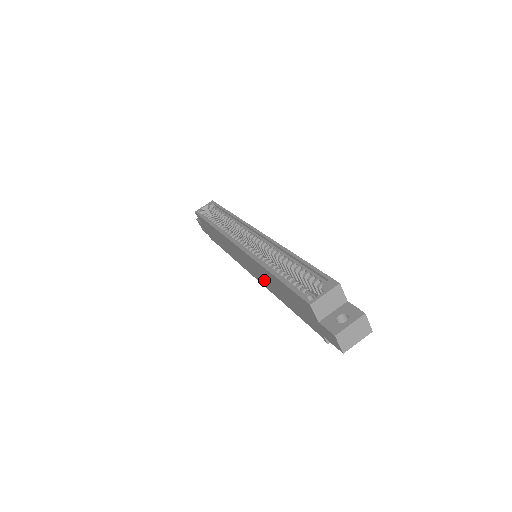
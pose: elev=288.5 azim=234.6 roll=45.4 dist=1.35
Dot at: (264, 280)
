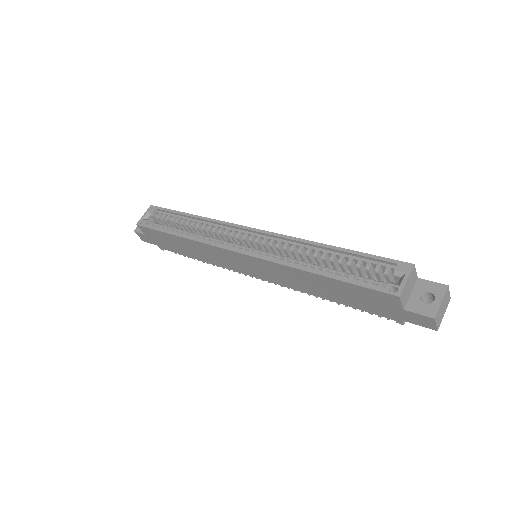
Dot at: (288, 280)
